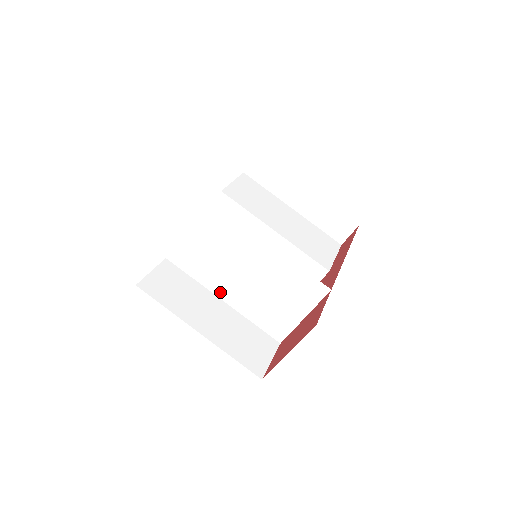
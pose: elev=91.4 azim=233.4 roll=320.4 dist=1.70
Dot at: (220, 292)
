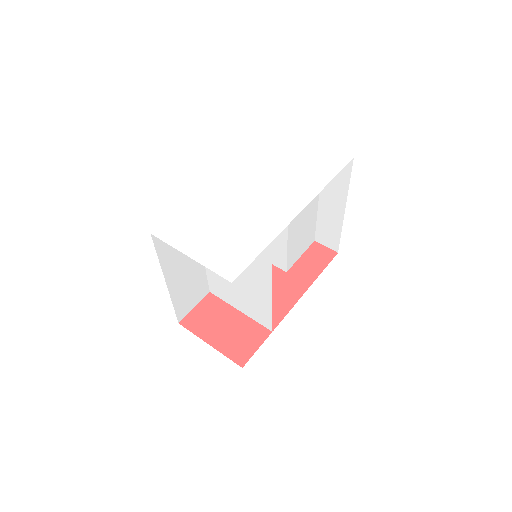
Dot at: occluded
